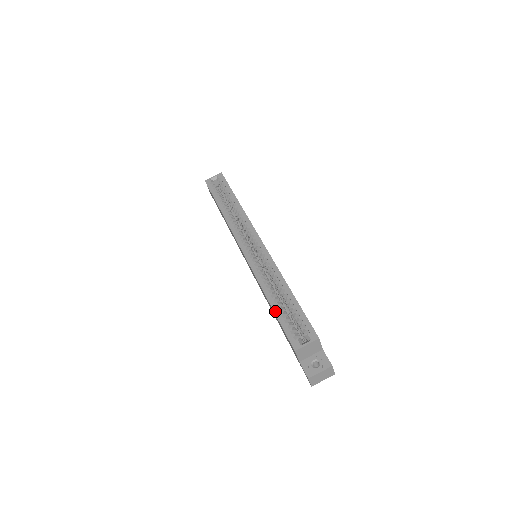
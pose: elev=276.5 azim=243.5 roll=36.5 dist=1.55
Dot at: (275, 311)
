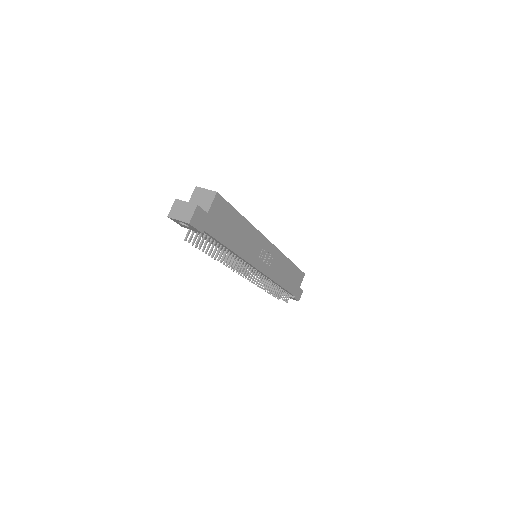
Dot at: occluded
